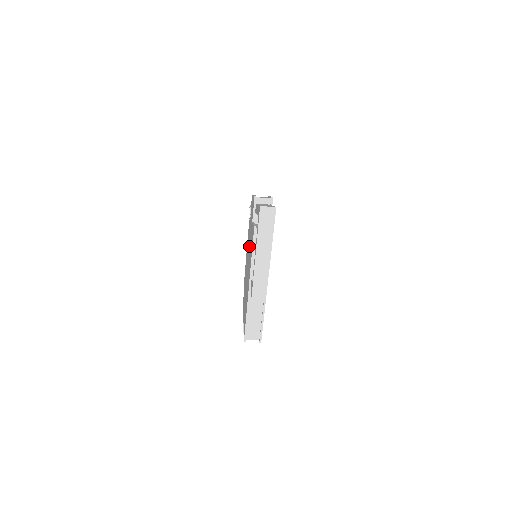
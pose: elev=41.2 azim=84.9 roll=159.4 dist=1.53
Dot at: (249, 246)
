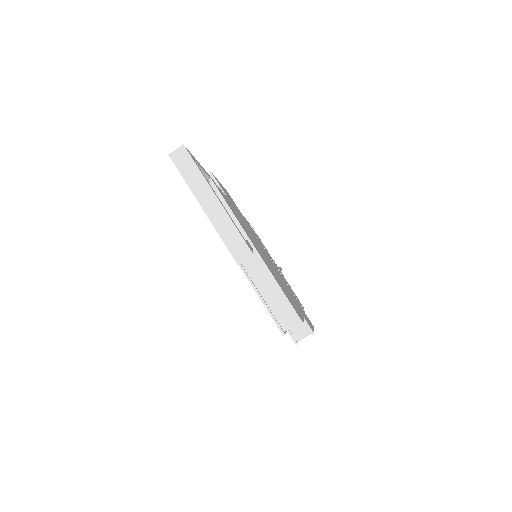
Dot at: occluded
